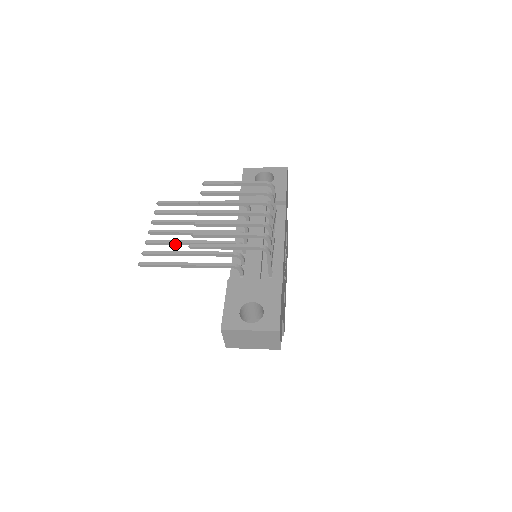
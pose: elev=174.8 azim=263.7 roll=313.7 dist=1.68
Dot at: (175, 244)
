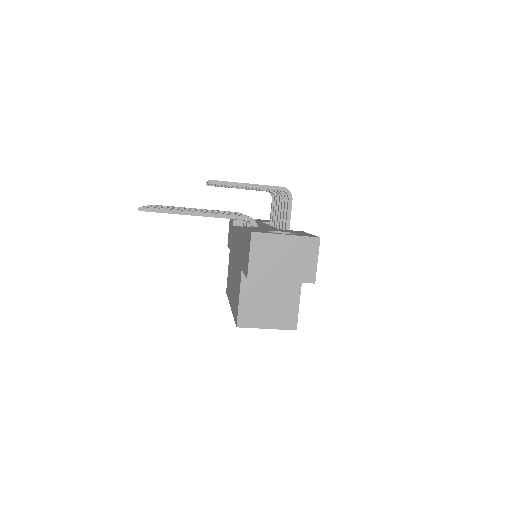
Dot at: occluded
